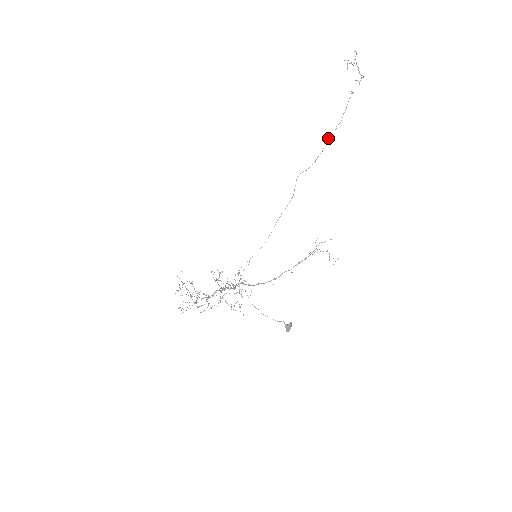
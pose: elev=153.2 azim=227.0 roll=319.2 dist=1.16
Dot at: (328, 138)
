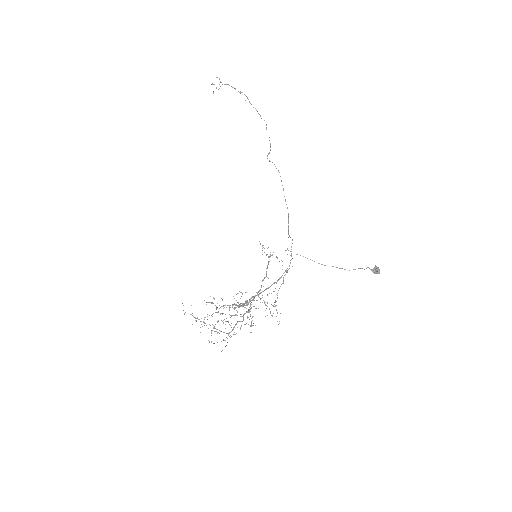
Dot at: (266, 127)
